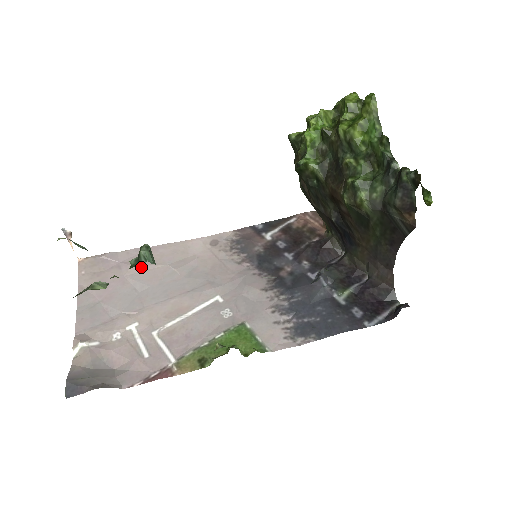
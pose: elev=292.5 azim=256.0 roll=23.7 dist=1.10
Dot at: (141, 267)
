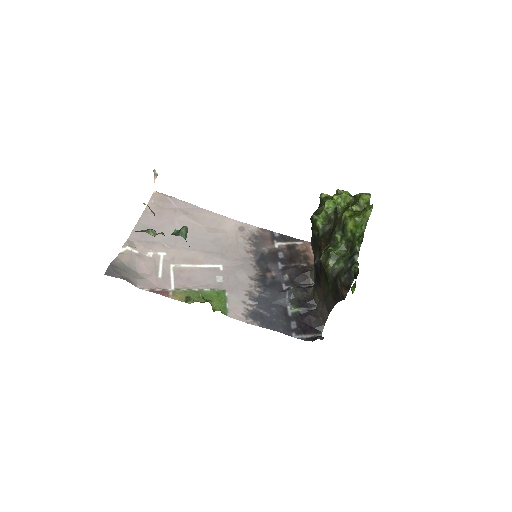
Dot at: (188, 219)
